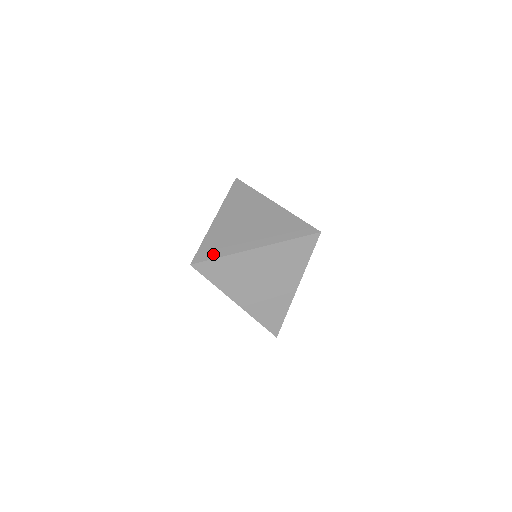
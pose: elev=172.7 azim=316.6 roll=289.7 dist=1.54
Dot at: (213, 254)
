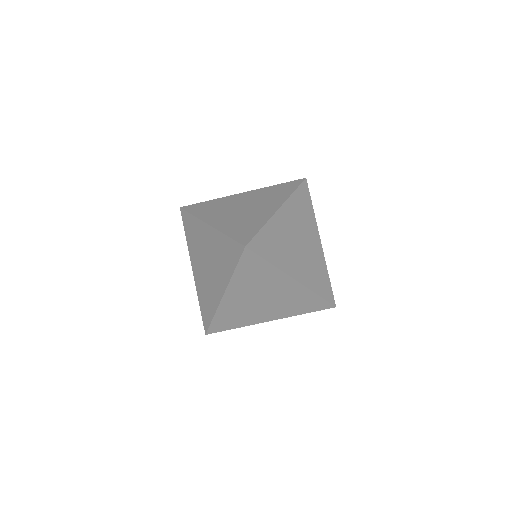
Dot at: (252, 231)
